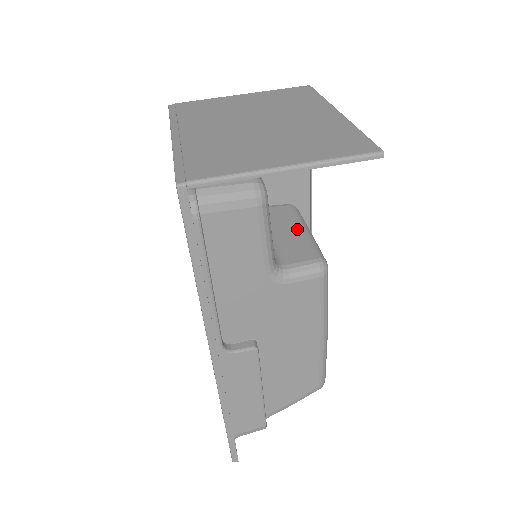
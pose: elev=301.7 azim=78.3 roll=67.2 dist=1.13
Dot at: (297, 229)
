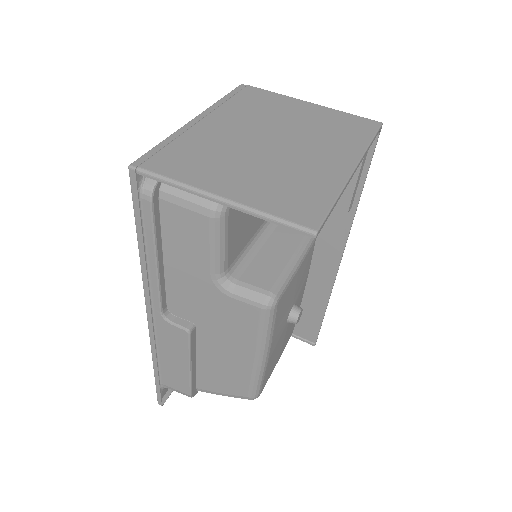
Dot at: (287, 254)
